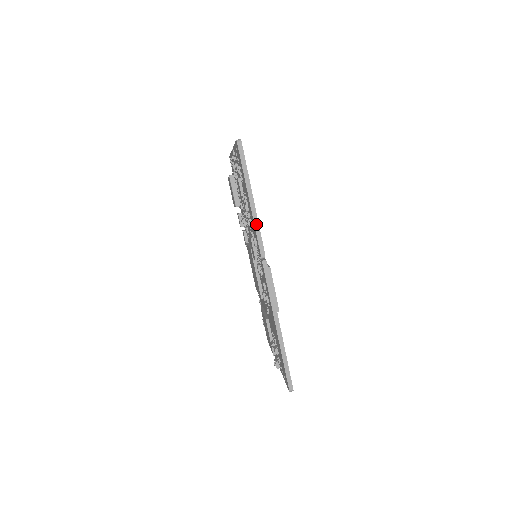
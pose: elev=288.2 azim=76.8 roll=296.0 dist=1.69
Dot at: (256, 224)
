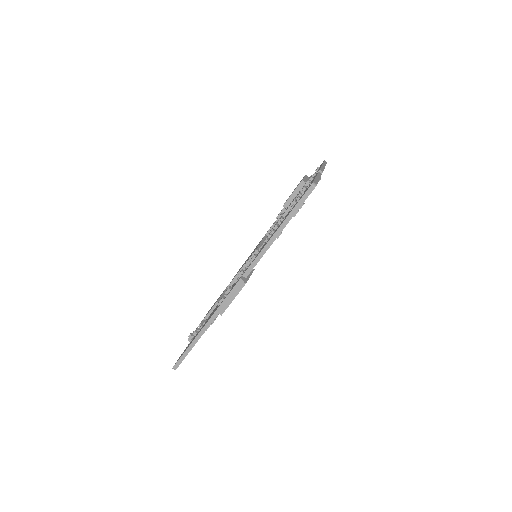
Dot at: (263, 252)
